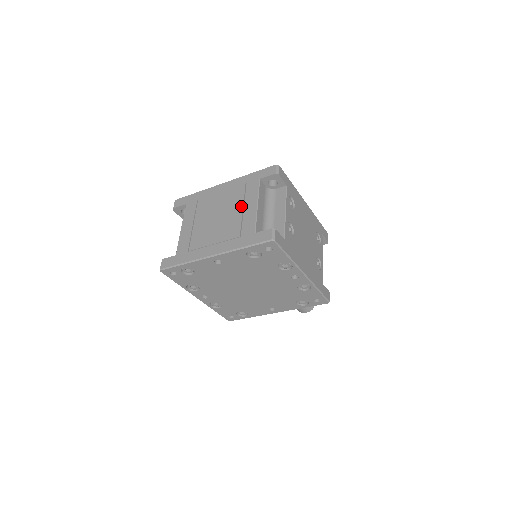
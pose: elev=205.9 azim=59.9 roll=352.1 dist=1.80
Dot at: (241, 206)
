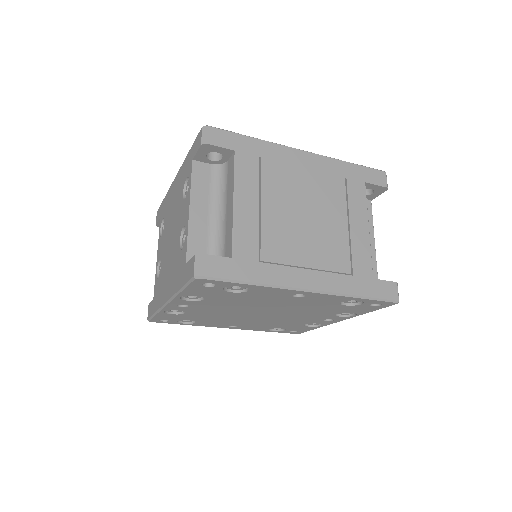
Dot at: (345, 217)
